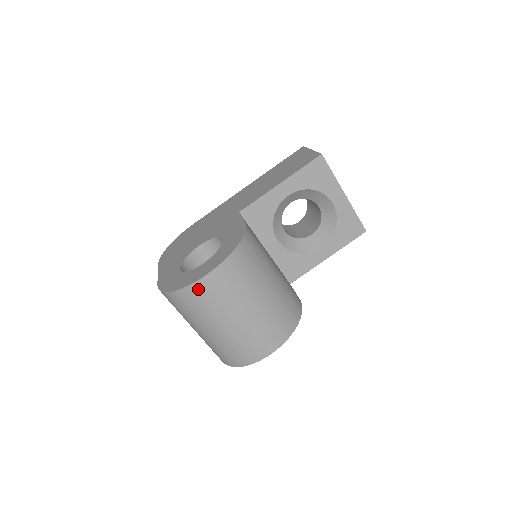
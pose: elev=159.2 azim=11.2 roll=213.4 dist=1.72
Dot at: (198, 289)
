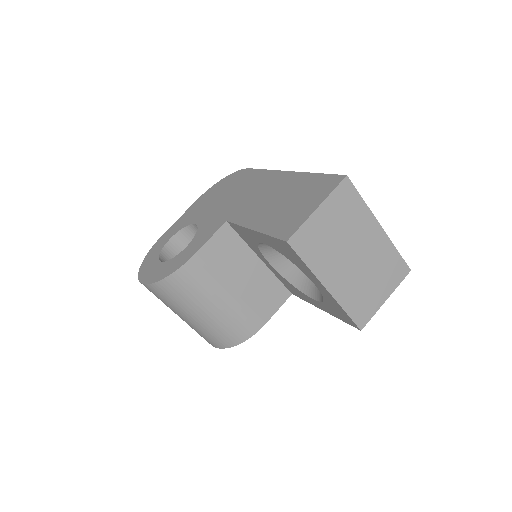
Dot at: occluded
